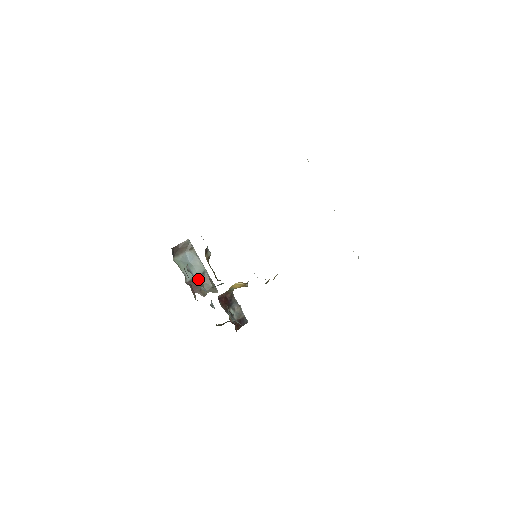
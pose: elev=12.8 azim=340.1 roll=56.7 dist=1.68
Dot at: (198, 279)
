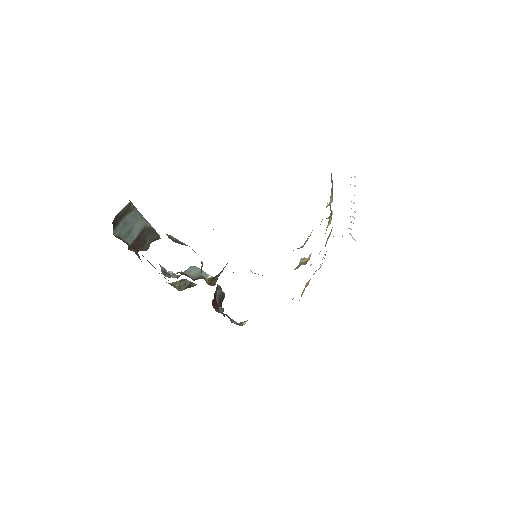
Dot at: (140, 236)
